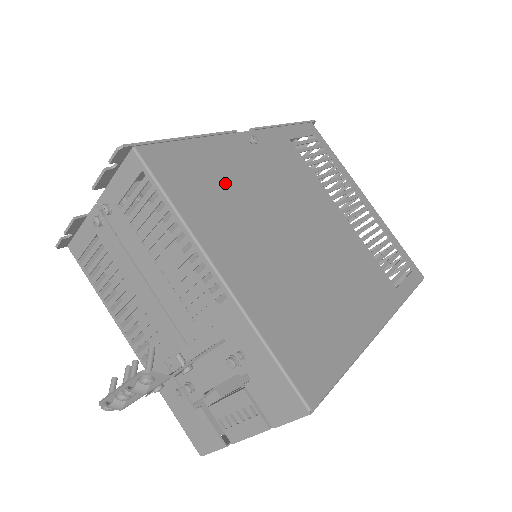
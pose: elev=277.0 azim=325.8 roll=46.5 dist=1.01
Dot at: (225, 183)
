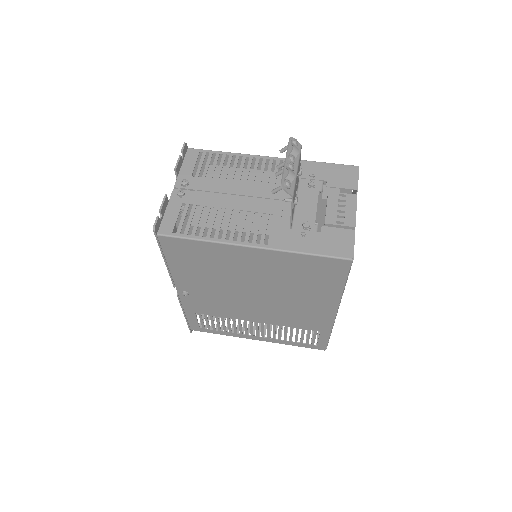
Dot at: occluded
